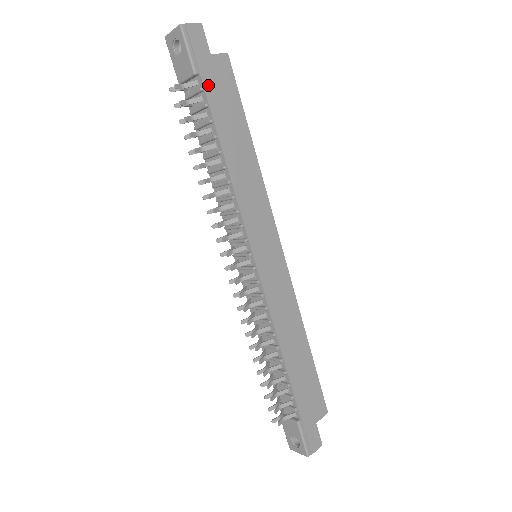
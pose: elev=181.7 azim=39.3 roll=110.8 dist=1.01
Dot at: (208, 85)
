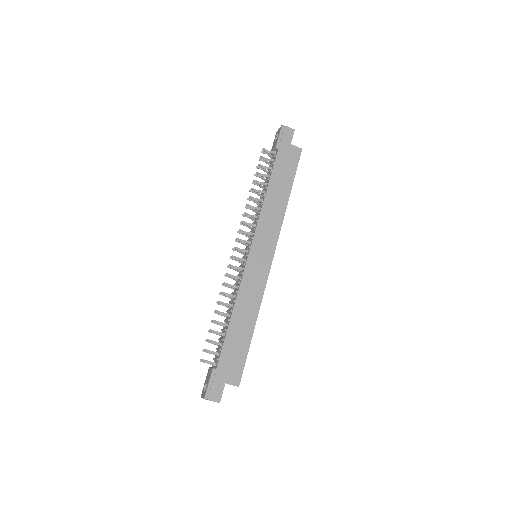
Dot at: (280, 155)
